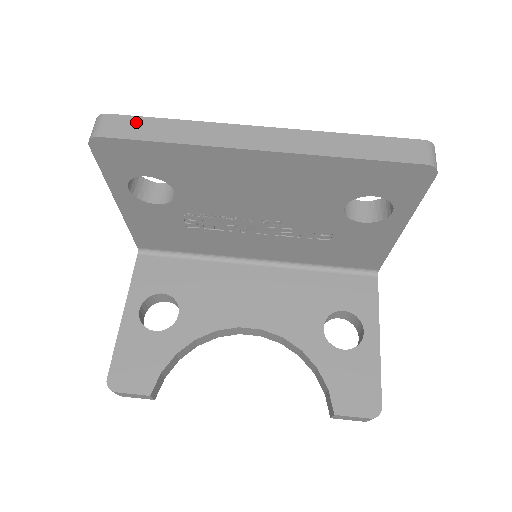
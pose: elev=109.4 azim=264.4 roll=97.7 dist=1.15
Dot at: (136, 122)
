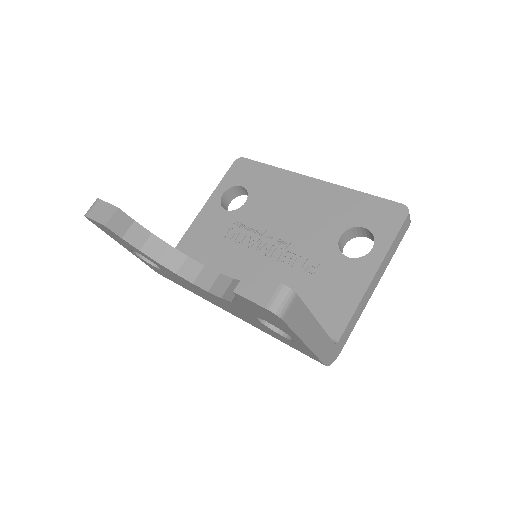
Dot at: occluded
